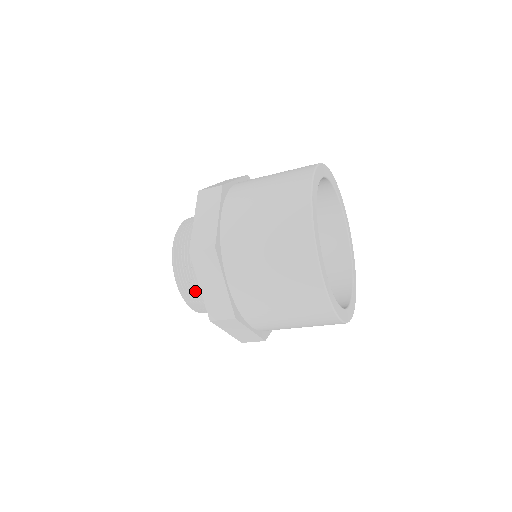
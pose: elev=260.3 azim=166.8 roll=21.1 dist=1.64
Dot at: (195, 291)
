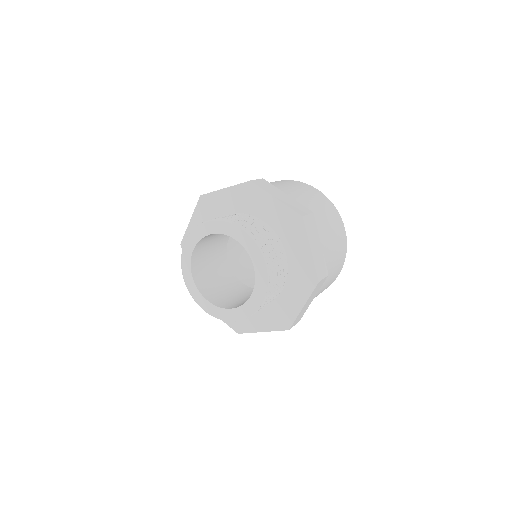
Dot at: (260, 236)
